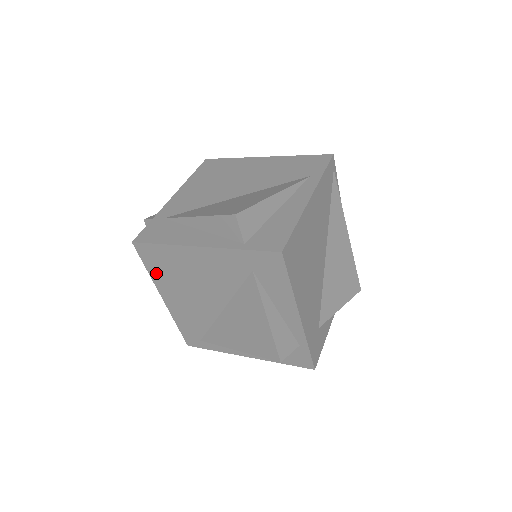
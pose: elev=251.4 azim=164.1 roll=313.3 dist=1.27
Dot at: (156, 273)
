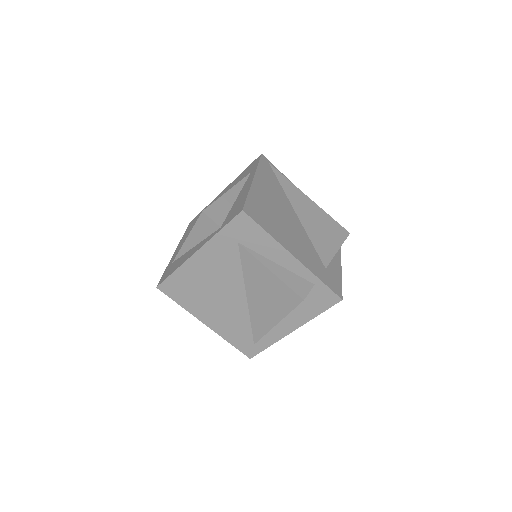
Dot at: (186, 302)
